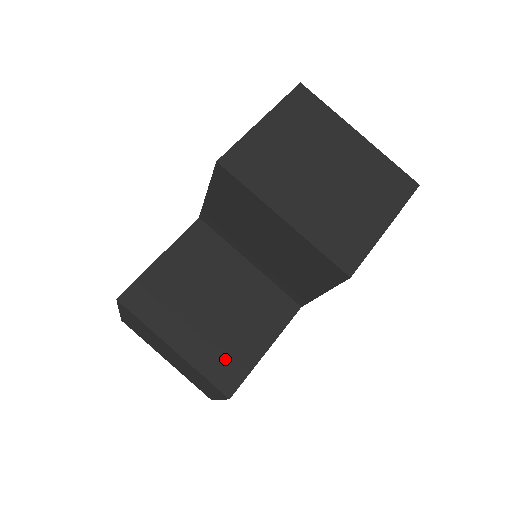
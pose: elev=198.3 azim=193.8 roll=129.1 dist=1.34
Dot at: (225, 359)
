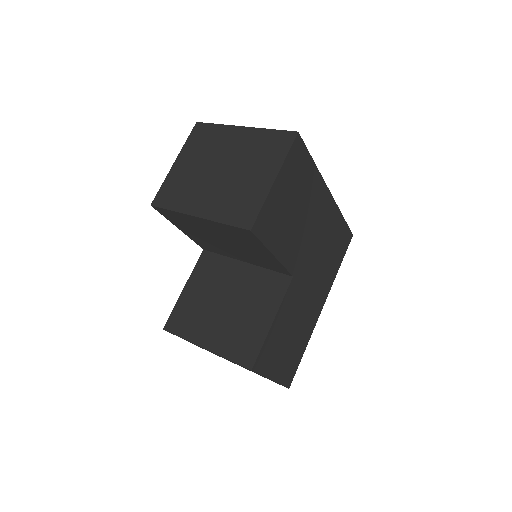
Dot at: (242, 341)
